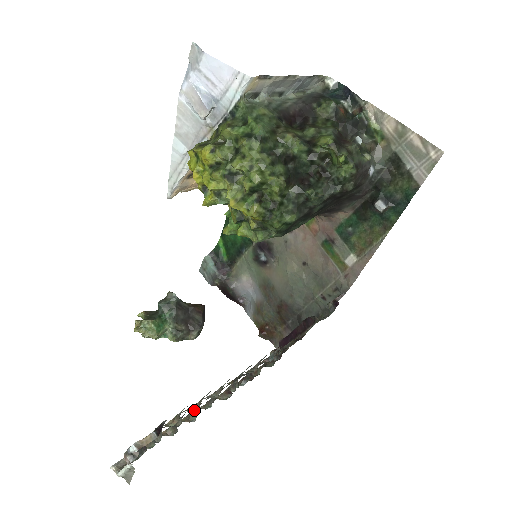
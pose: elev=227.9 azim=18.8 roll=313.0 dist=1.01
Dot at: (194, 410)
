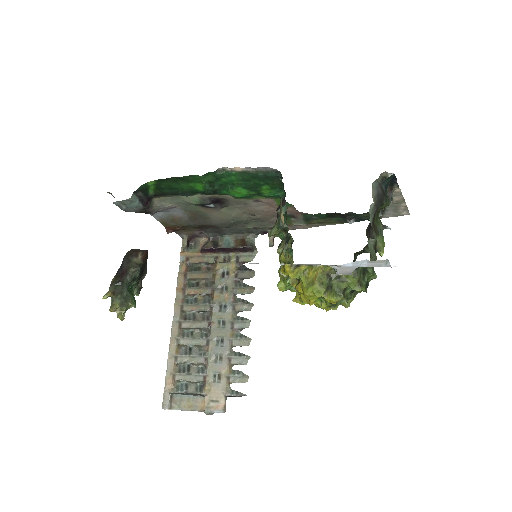
Dot at: occluded
